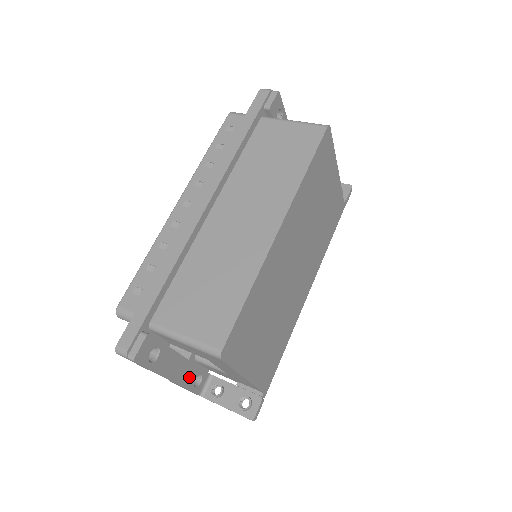
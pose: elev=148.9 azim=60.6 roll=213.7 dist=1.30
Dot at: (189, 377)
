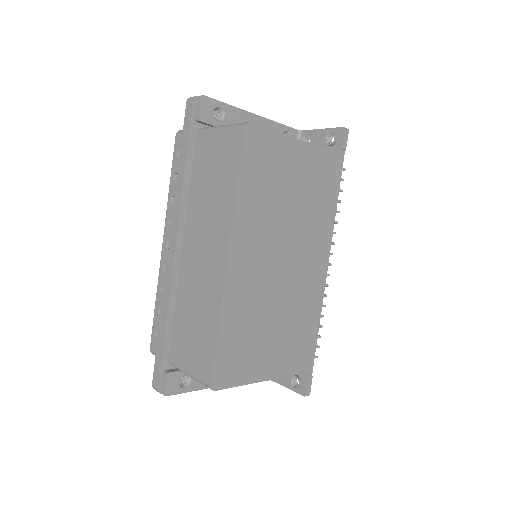
Dot at: occluded
